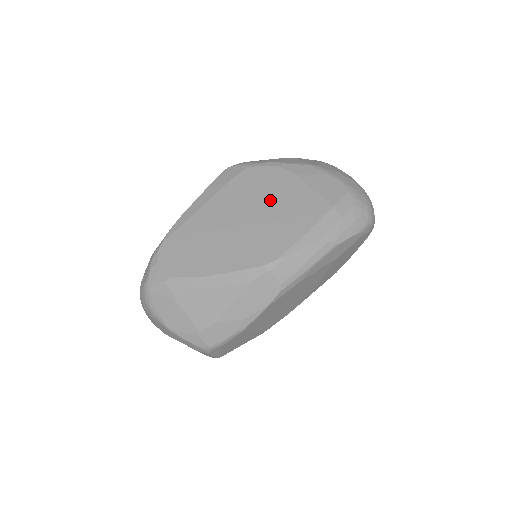
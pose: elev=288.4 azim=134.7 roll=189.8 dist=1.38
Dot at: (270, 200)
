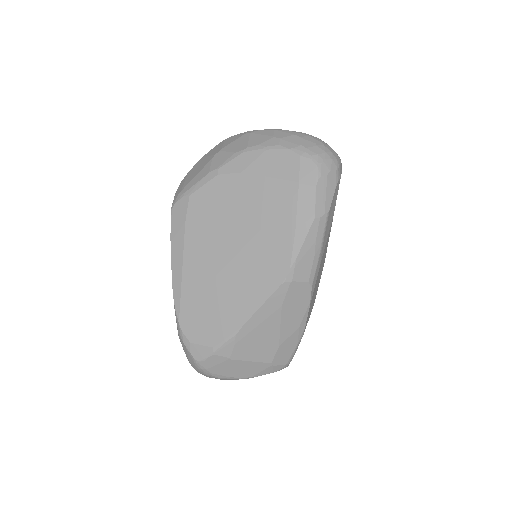
Dot at: (237, 216)
